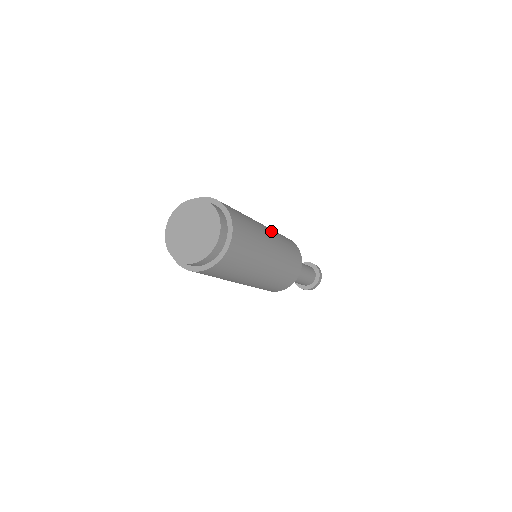
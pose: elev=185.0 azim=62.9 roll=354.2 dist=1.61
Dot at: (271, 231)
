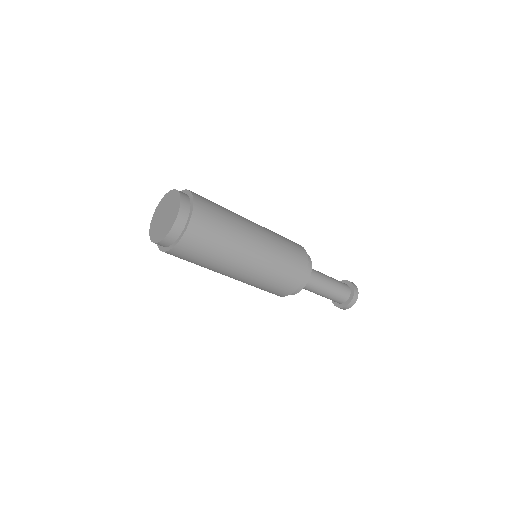
Dot at: (264, 248)
